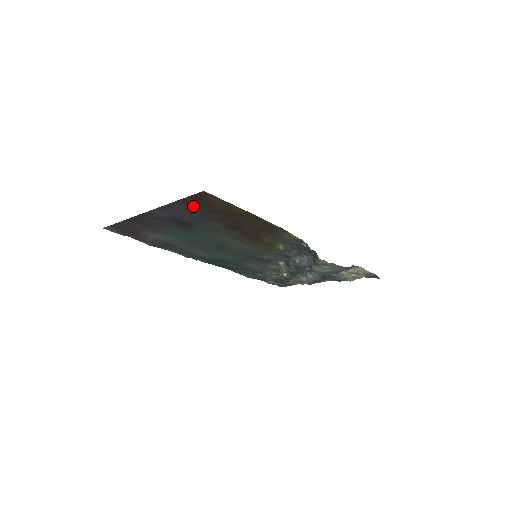
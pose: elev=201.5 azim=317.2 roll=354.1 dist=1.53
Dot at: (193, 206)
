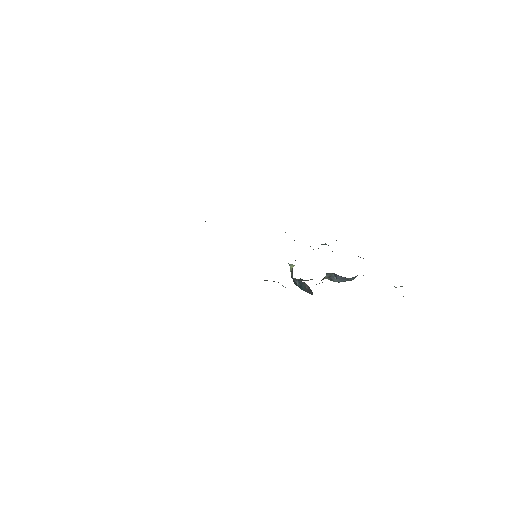
Dot at: occluded
